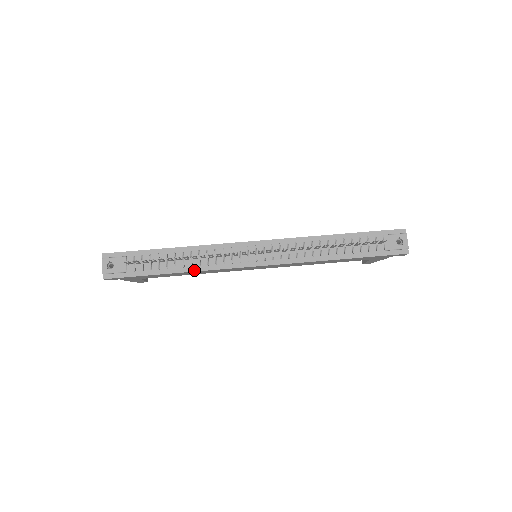
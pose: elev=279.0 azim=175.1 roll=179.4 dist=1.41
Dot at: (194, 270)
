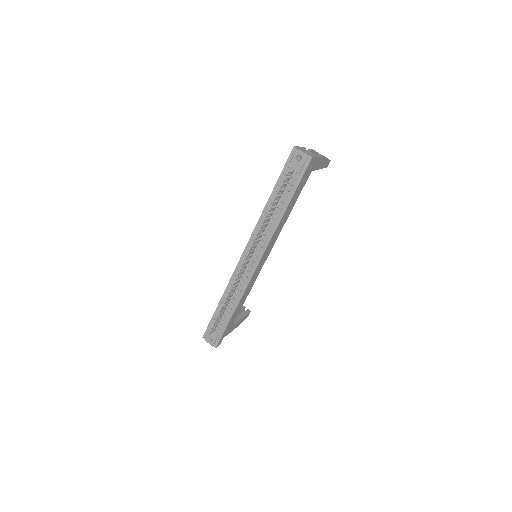
Dot at: (239, 301)
